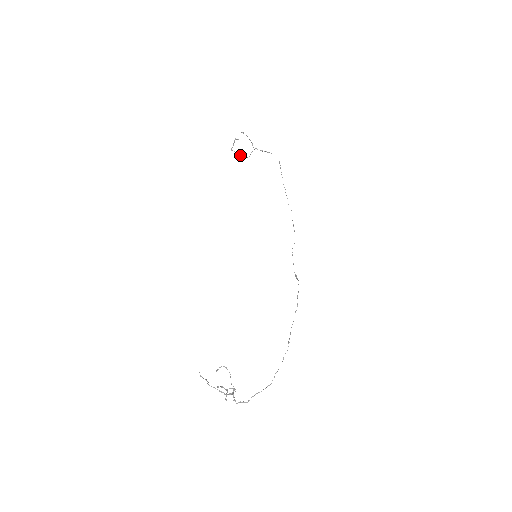
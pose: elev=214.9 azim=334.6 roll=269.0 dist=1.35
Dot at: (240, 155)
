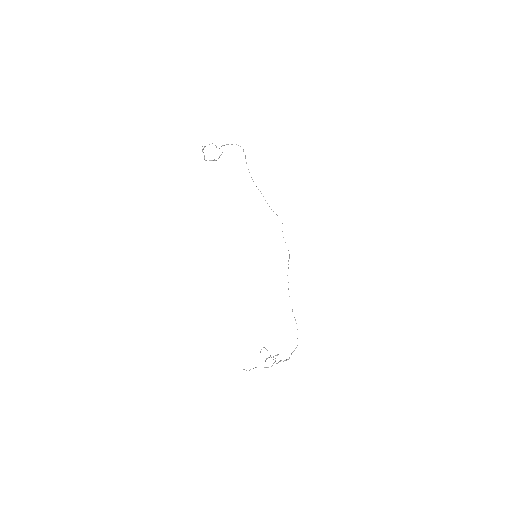
Dot at: (214, 160)
